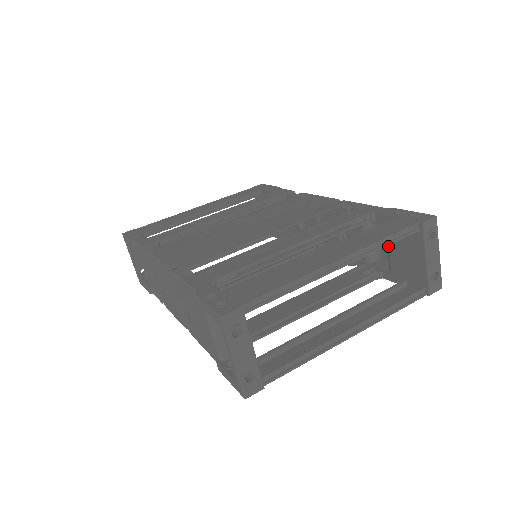
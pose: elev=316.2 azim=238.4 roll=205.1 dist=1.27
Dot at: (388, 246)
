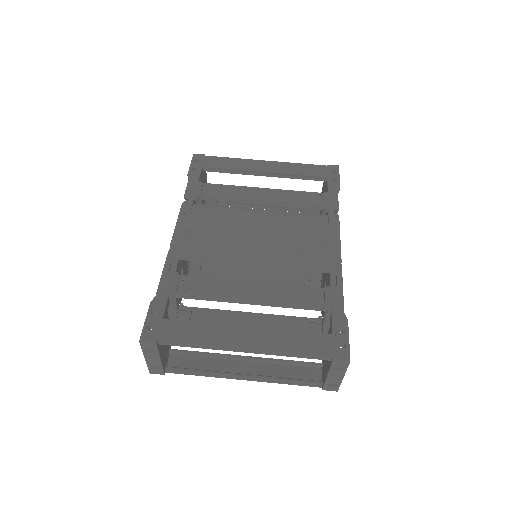
Dot at: occluded
